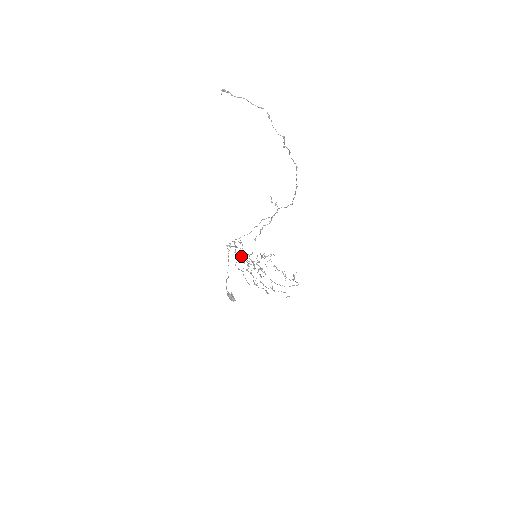
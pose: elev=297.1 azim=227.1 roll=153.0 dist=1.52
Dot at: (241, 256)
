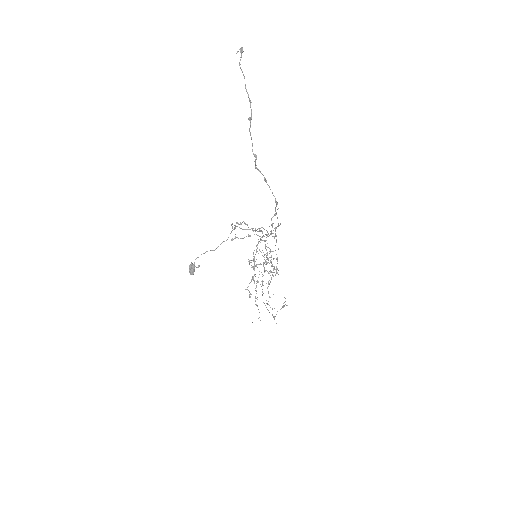
Dot at: occluded
